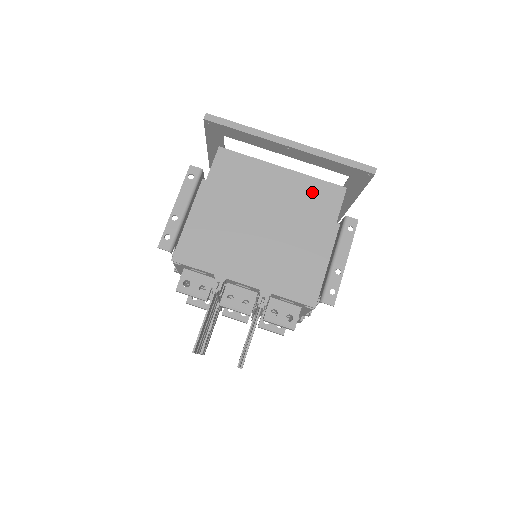
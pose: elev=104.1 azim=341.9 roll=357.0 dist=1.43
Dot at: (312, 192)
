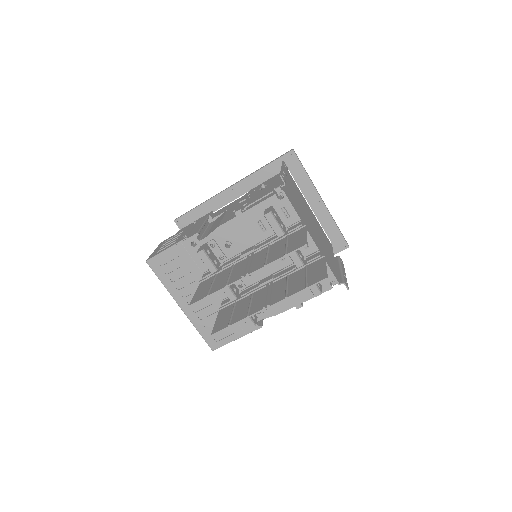
Dot at: (323, 232)
